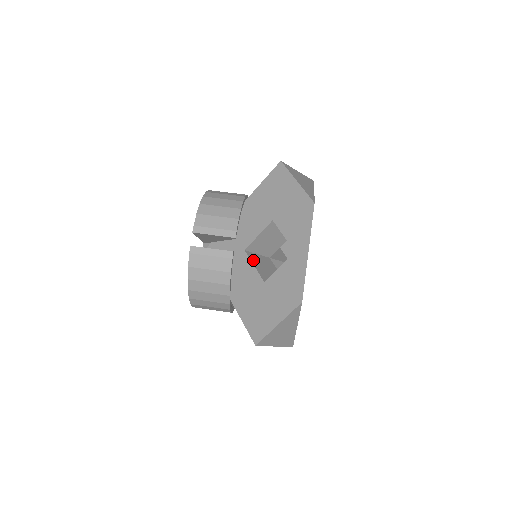
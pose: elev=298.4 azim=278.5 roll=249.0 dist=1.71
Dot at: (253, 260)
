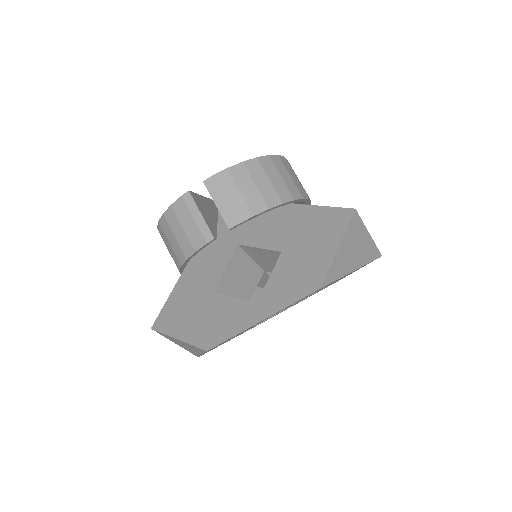
Dot at: (234, 261)
